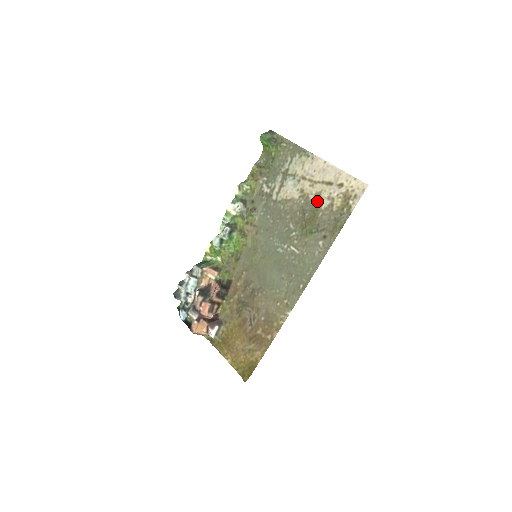
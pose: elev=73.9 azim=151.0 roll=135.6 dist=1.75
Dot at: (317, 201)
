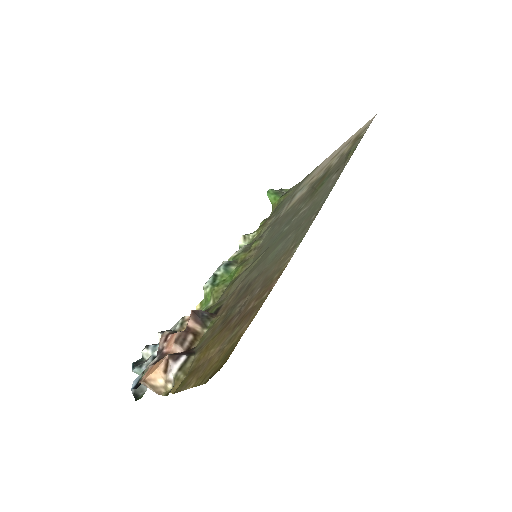
Dot at: (326, 170)
